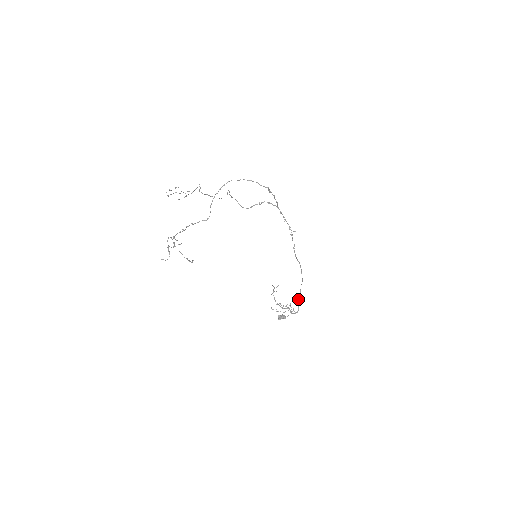
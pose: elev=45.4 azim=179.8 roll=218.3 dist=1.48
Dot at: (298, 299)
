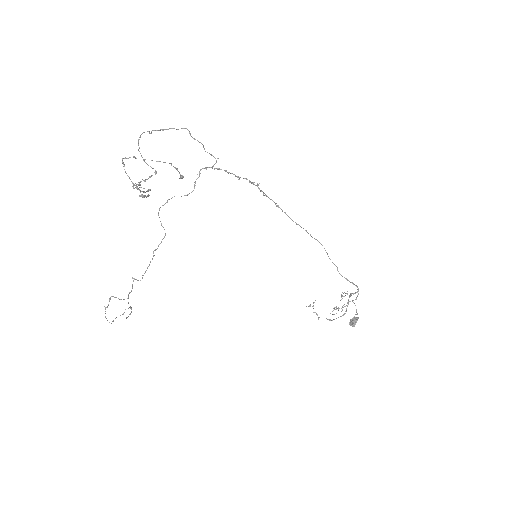
Dot at: occluded
